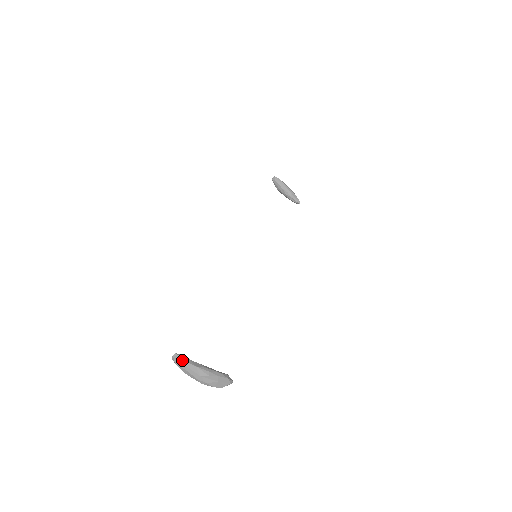
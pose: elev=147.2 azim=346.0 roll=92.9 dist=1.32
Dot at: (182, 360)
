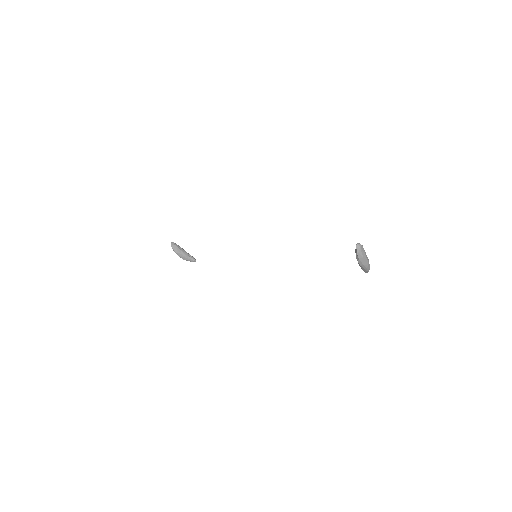
Dot at: (362, 245)
